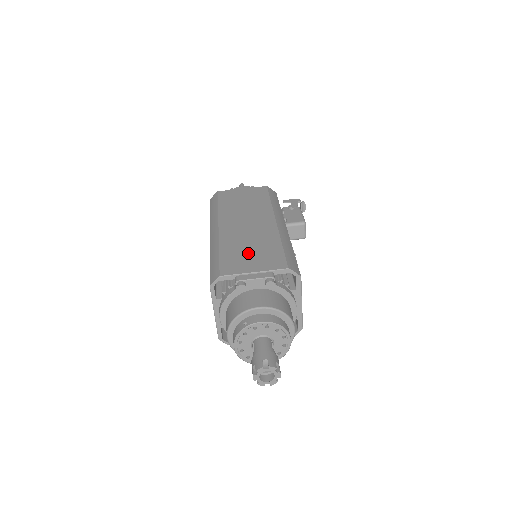
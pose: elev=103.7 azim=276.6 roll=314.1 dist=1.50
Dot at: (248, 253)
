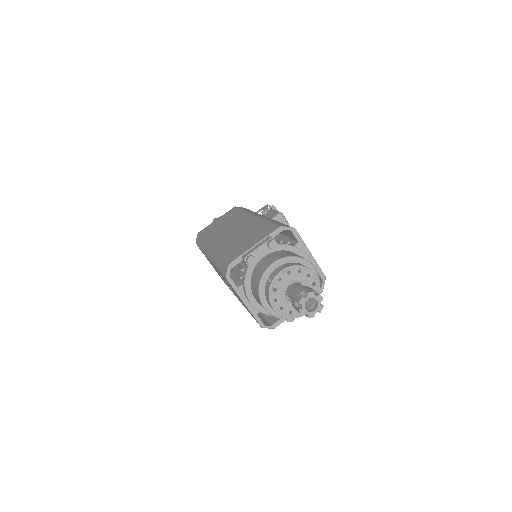
Dot at: (243, 241)
